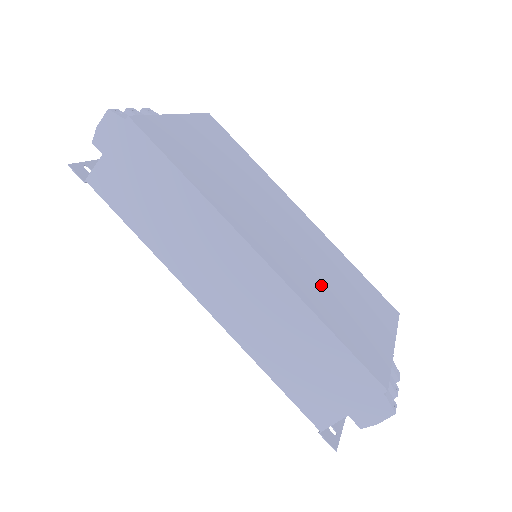
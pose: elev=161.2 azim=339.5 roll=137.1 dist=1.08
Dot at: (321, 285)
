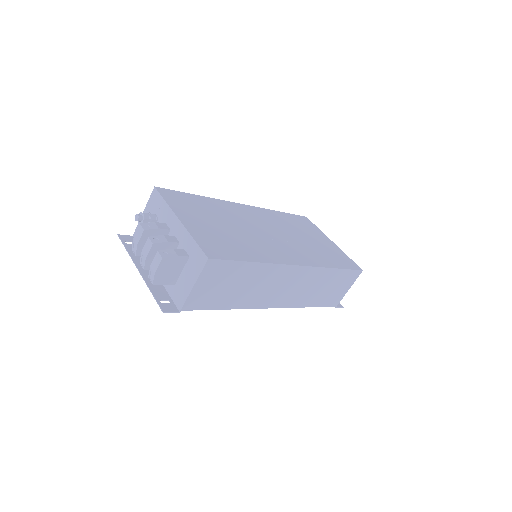
Dot at: (307, 247)
